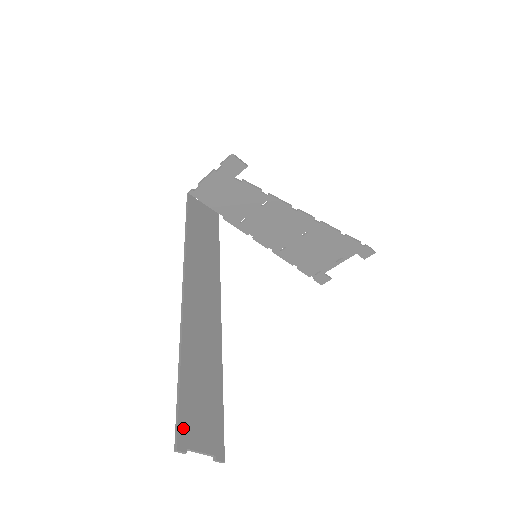
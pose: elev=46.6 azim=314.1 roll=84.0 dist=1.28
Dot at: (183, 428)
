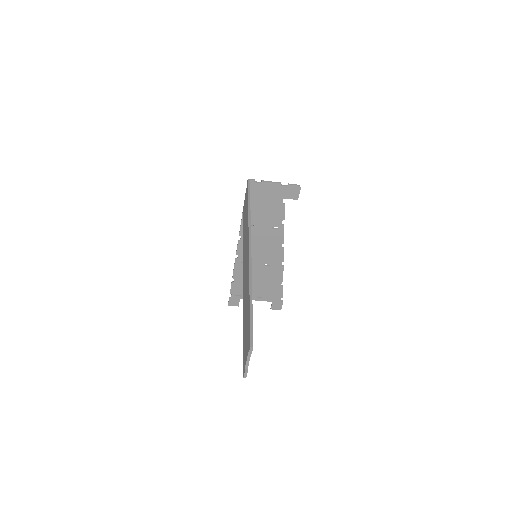
Dot at: (252, 336)
